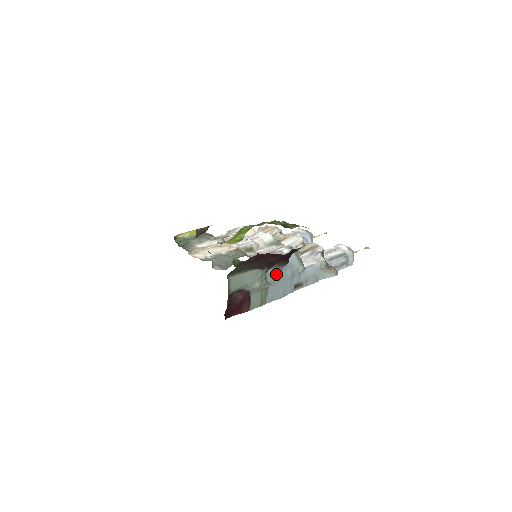
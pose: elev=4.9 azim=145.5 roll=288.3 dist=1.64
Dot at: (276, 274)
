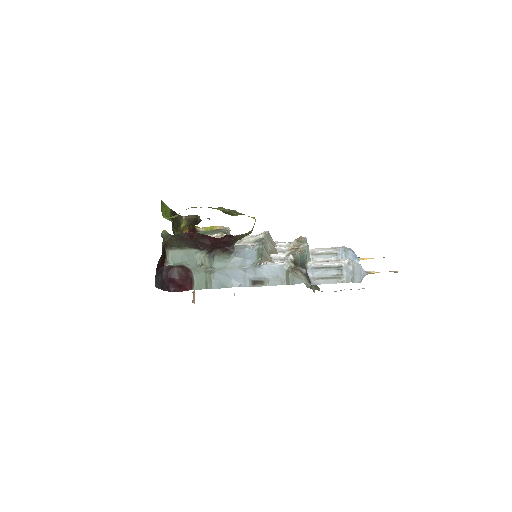
Dot at: (225, 261)
